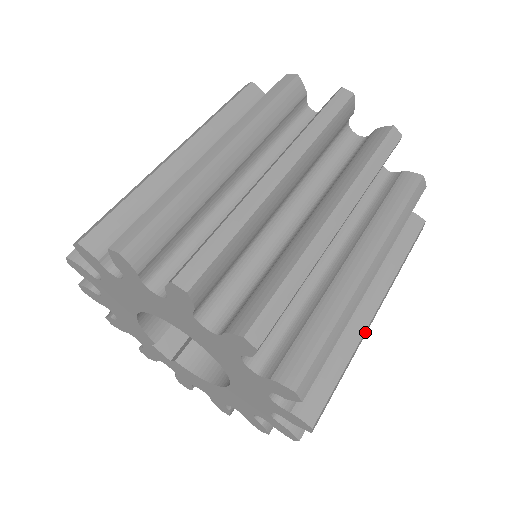
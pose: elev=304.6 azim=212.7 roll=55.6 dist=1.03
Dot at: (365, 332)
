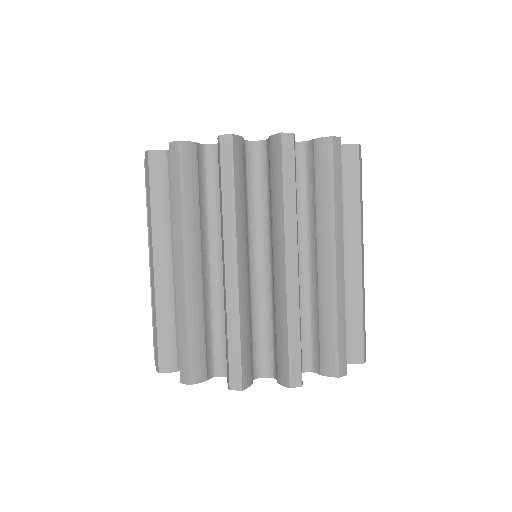
Dot at: (362, 277)
